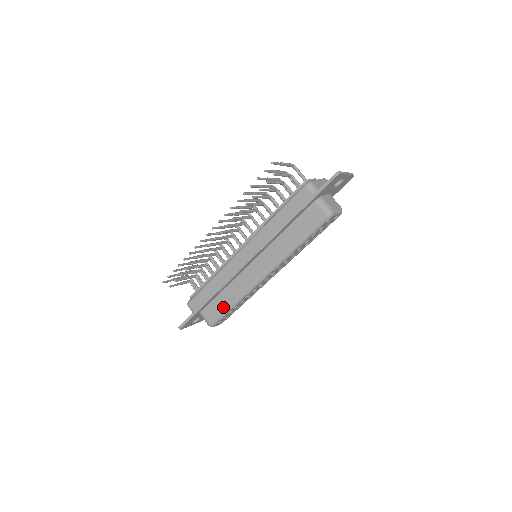
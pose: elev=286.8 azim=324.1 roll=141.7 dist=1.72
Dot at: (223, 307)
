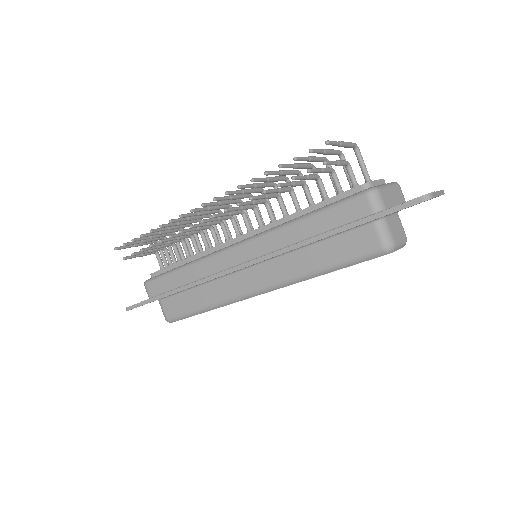
Dot at: (191, 307)
